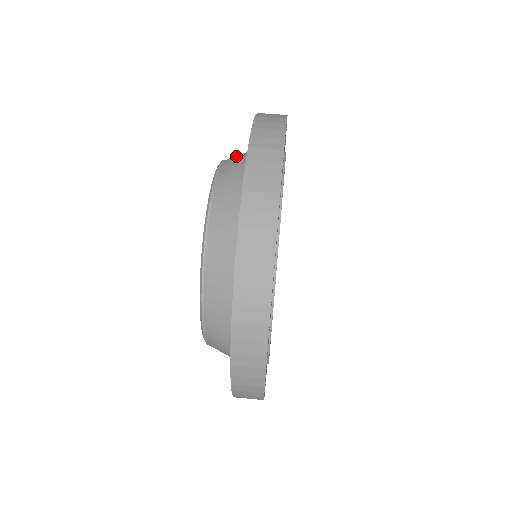
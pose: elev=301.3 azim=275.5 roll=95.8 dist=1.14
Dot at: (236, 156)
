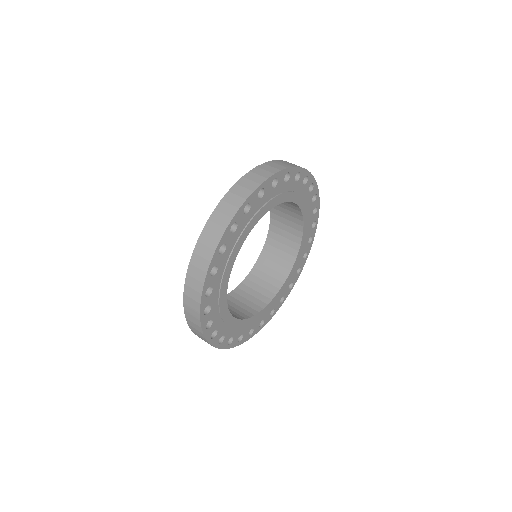
Dot at: occluded
